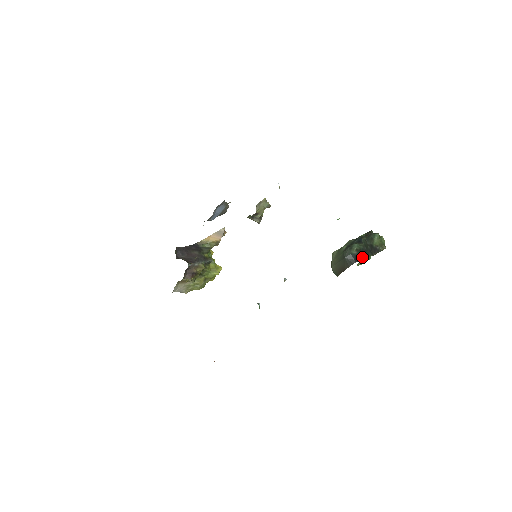
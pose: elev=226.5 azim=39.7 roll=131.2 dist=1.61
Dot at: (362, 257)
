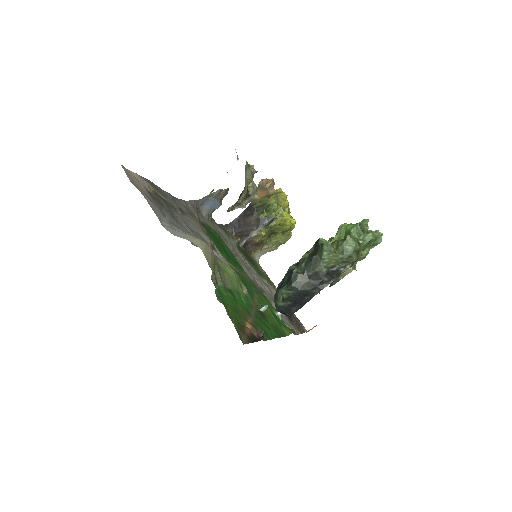
Dot at: (302, 301)
